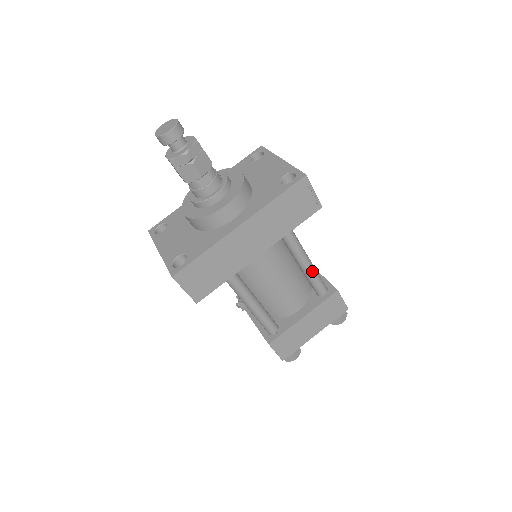
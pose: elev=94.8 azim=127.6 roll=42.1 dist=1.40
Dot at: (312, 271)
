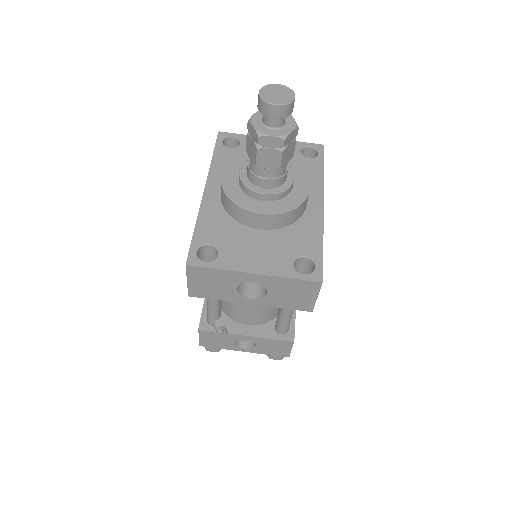
Dot at: occluded
